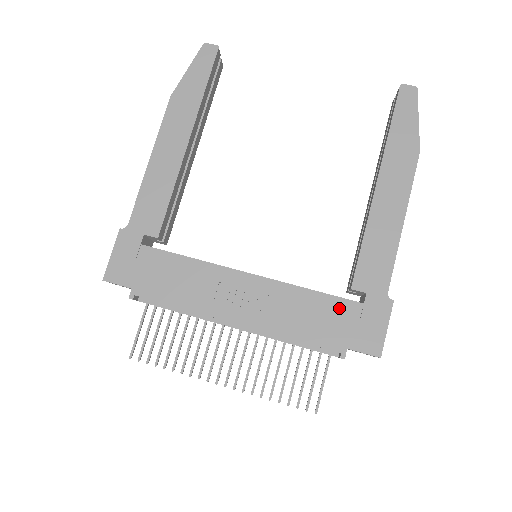
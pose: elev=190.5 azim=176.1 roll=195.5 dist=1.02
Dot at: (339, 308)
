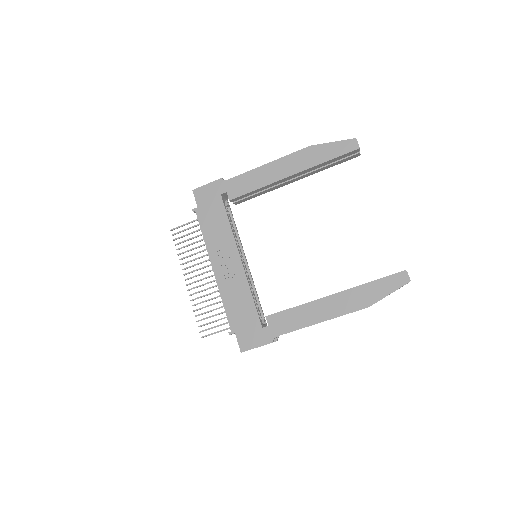
Dot at: (252, 316)
